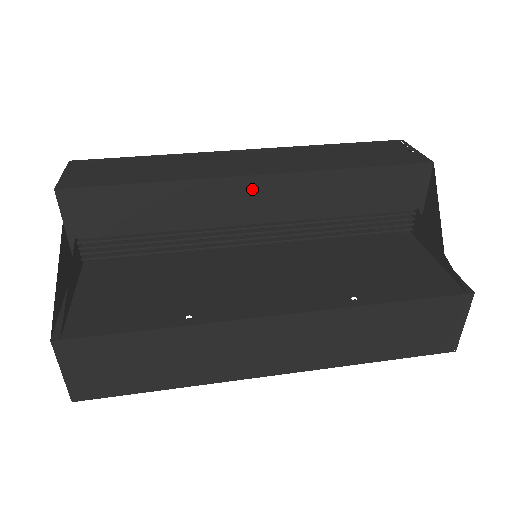
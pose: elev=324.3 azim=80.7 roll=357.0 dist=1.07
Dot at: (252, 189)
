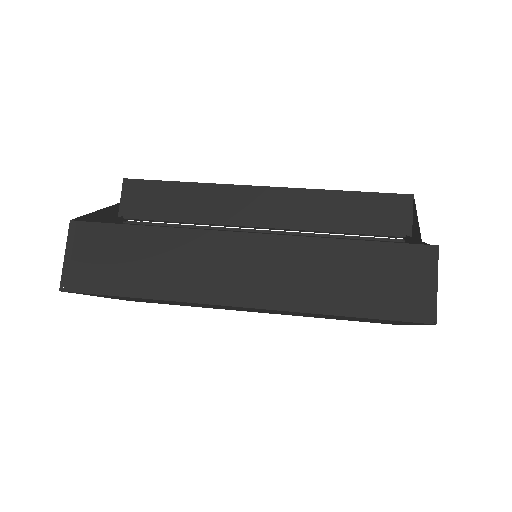
Dot at: (260, 197)
